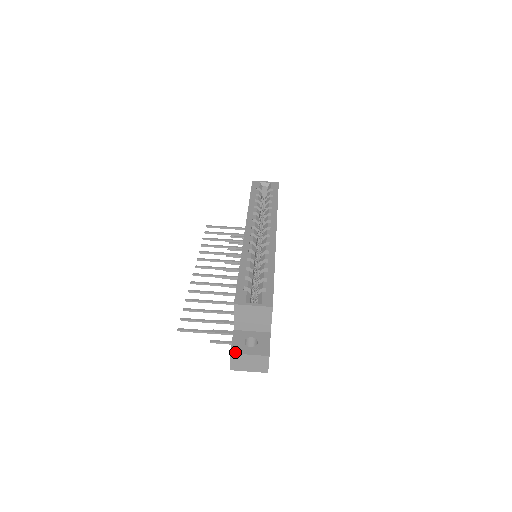
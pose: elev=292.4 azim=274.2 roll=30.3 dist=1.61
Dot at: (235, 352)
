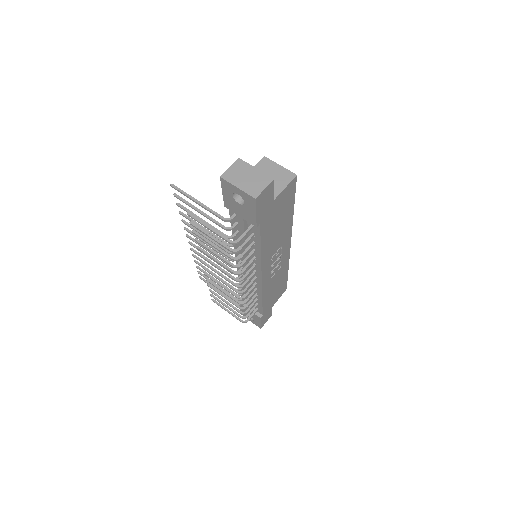
Dot at: (243, 161)
